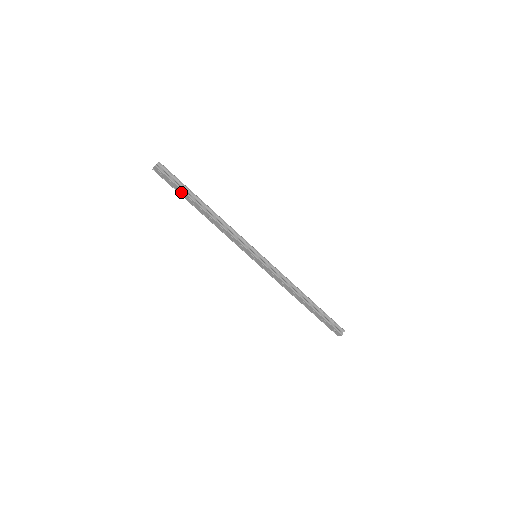
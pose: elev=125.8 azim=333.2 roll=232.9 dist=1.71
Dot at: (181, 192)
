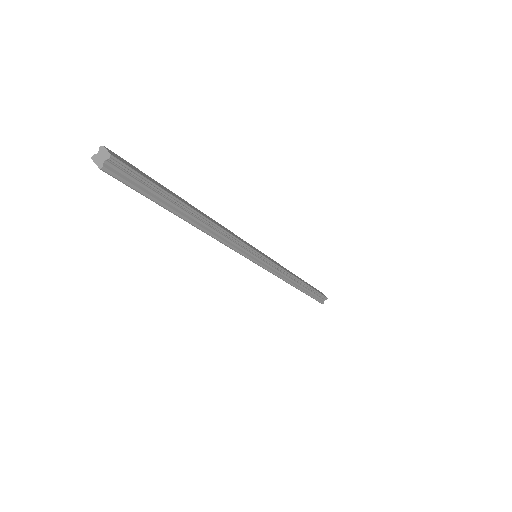
Dot at: (153, 199)
